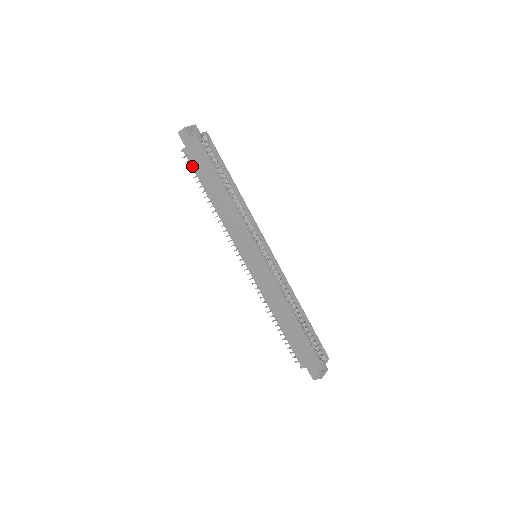
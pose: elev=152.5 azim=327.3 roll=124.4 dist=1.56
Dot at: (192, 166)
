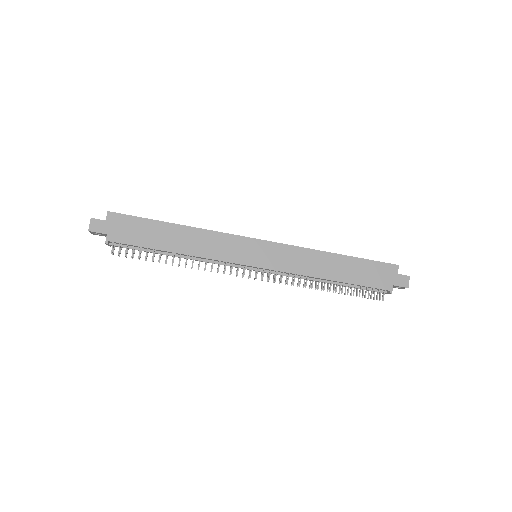
Dot at: (129, 244)
